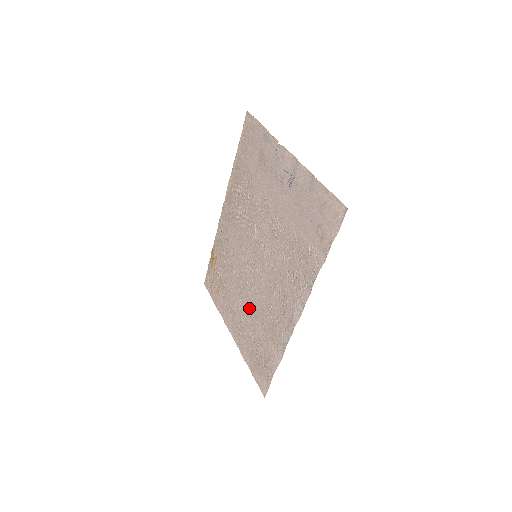
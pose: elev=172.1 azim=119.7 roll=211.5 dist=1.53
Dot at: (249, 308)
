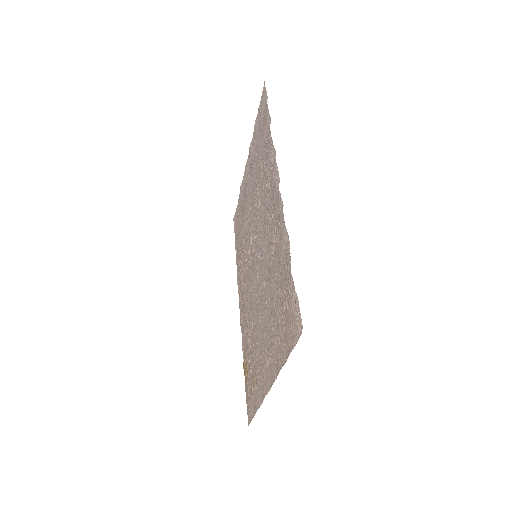
Dot at: (266, 305)
